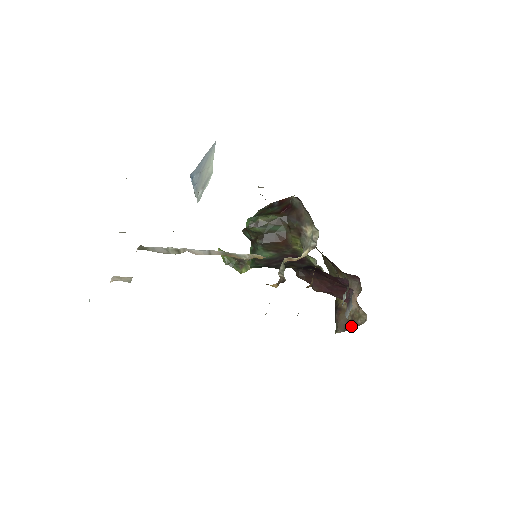
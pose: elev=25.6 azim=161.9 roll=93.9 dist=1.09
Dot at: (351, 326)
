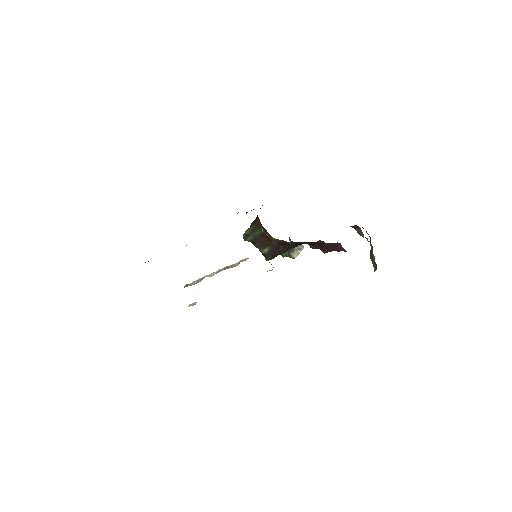
Dot at: occluded
